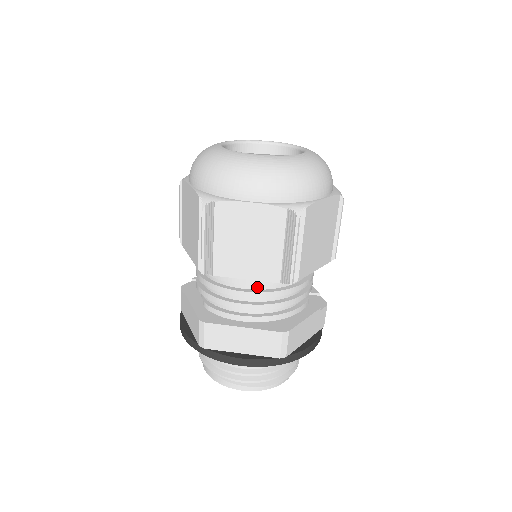
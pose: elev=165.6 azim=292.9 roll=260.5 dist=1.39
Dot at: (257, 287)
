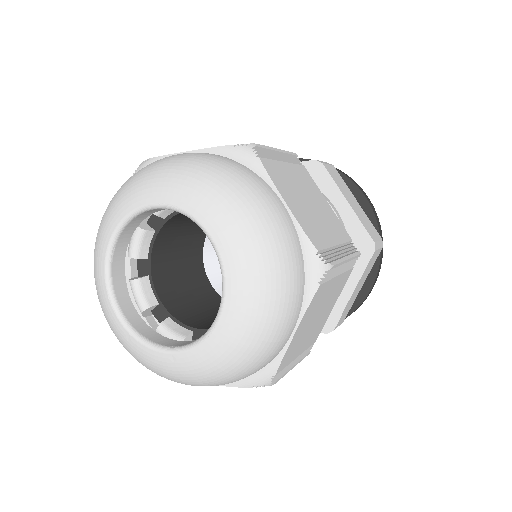
Dot at: occluded
